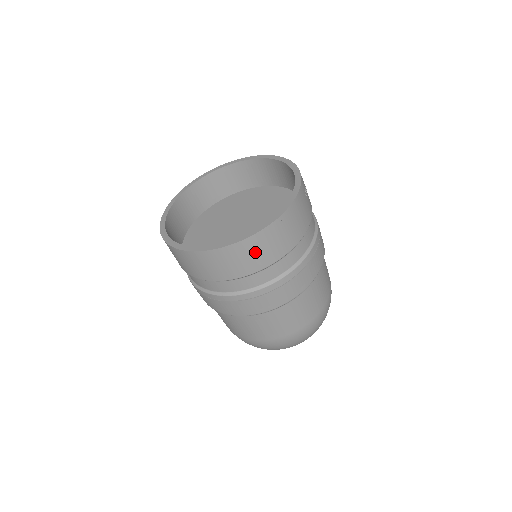
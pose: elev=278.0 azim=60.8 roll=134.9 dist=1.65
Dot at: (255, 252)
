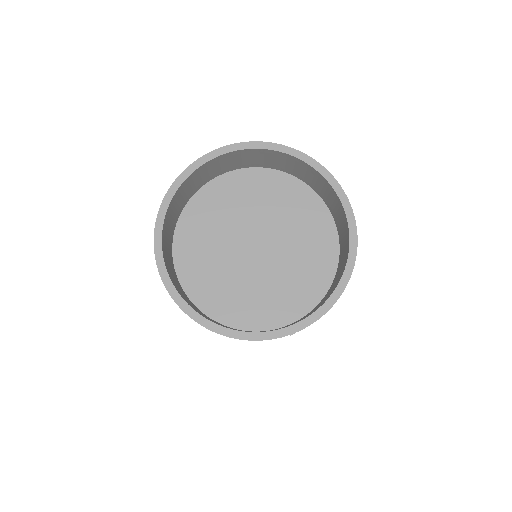
Dot at: occluded
